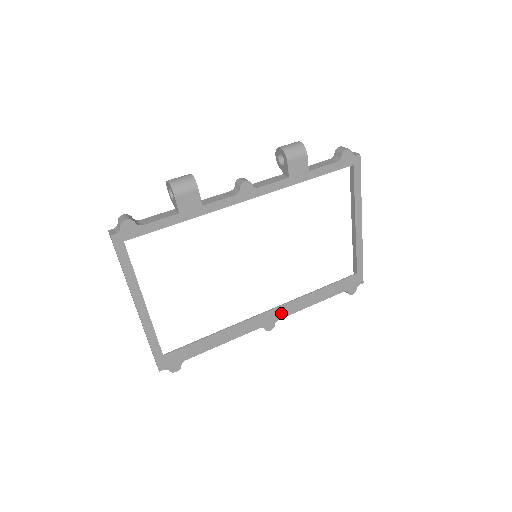
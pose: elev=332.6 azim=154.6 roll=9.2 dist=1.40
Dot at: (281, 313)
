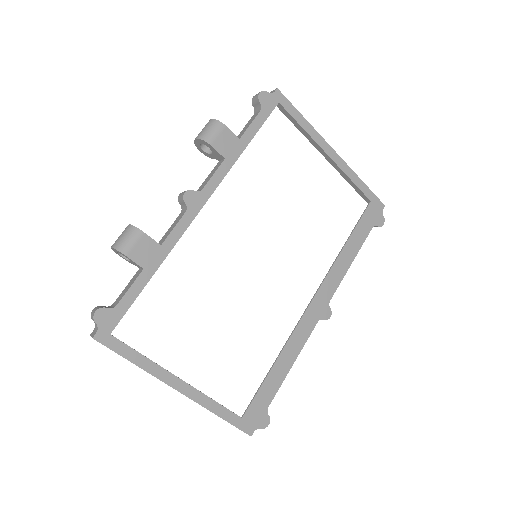
Dot at: (327, 293)
